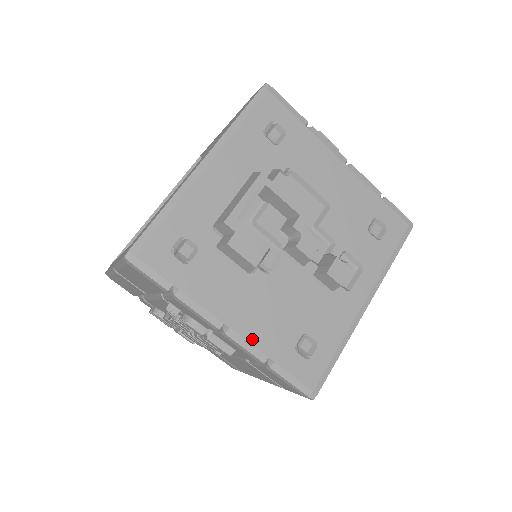
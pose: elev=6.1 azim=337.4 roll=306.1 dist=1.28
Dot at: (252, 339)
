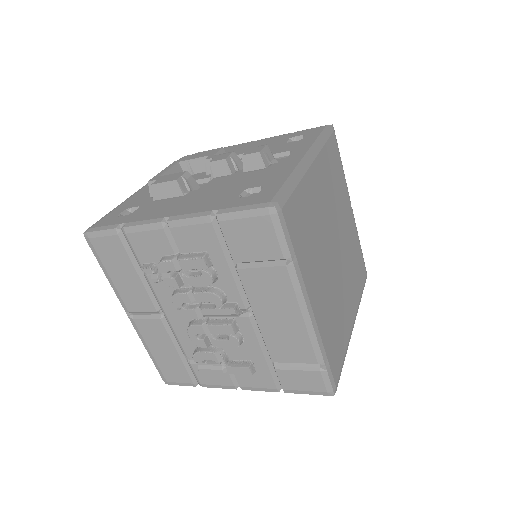
Dot at: (193, 212)
